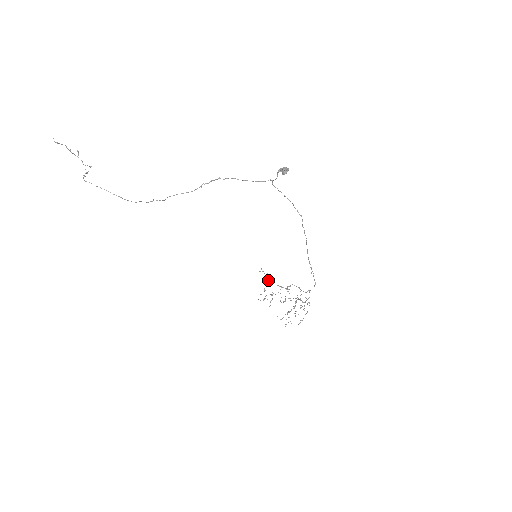
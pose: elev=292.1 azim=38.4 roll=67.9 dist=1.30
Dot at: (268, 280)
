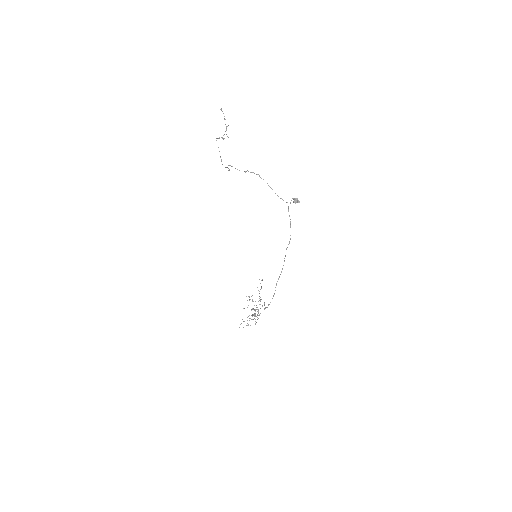
Dot at: occluded
